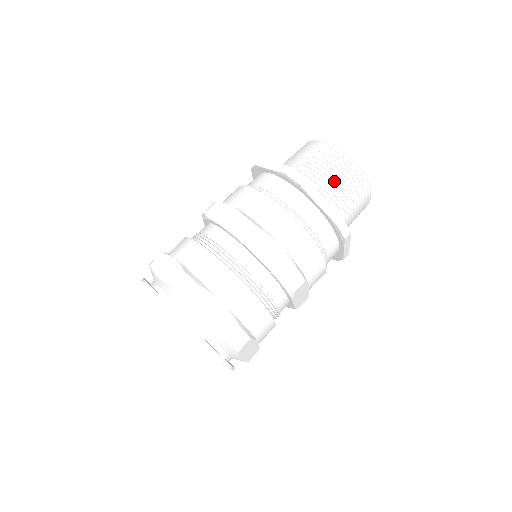
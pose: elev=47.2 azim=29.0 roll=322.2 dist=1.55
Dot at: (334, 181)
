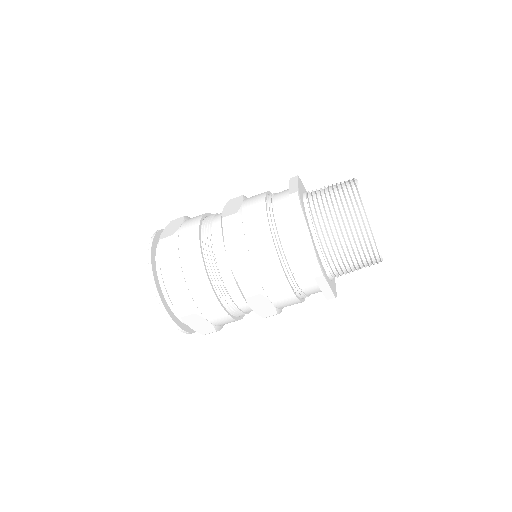
Dot at: (337, 222)
